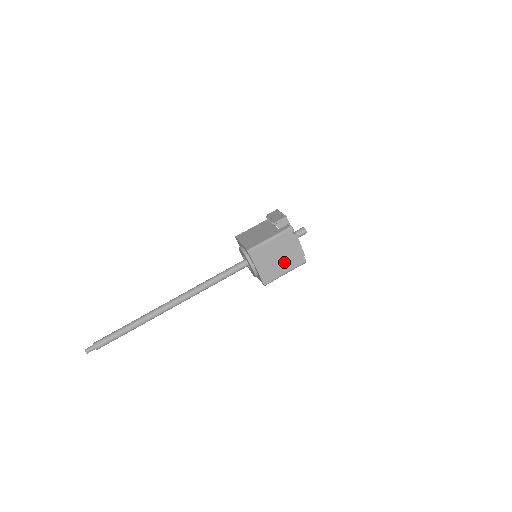
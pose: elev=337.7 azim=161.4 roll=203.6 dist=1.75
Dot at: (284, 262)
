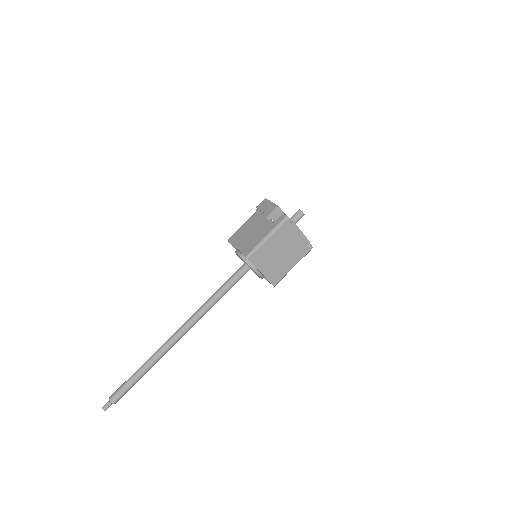
Dot at: (289, 256)
